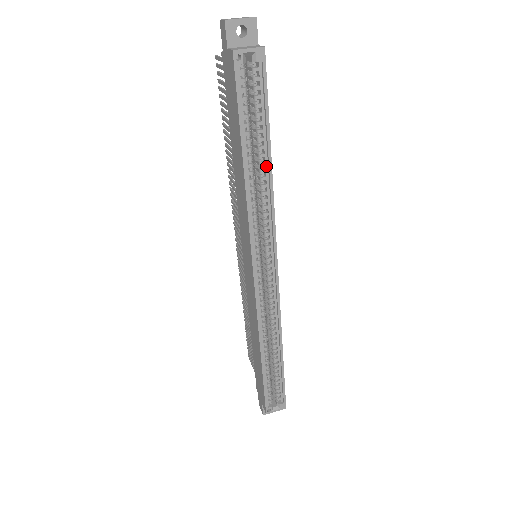
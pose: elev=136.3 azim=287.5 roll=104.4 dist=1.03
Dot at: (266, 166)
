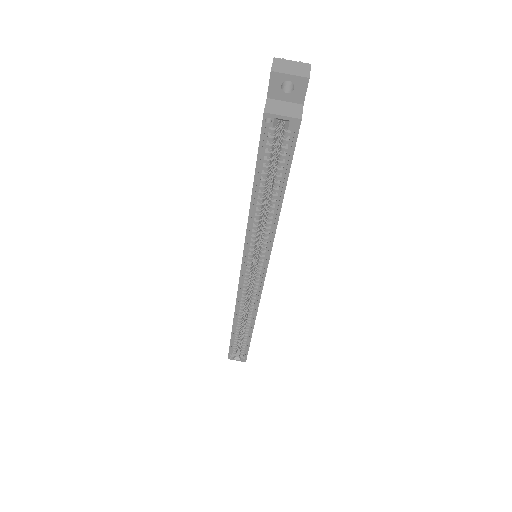
Dot at: (275, 211)
